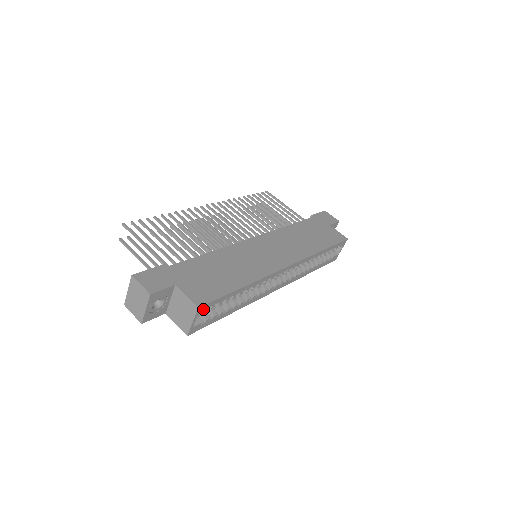
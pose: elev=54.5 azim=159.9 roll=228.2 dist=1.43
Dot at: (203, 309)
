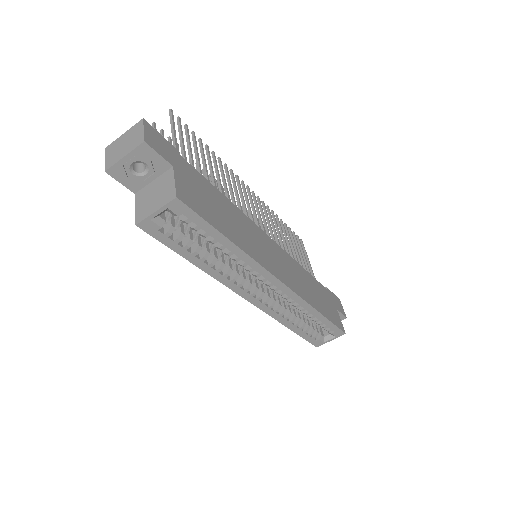
Dot at: (178, 208)
